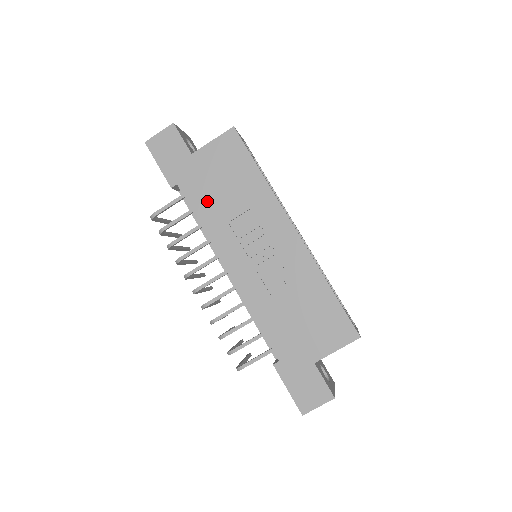
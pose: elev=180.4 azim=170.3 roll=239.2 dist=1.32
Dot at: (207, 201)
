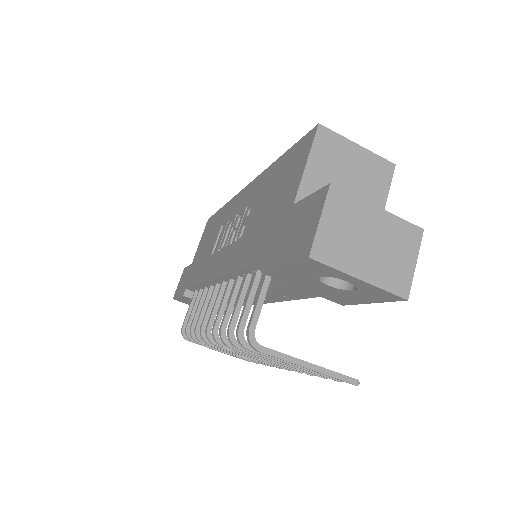
Dot at: (200, 268)
